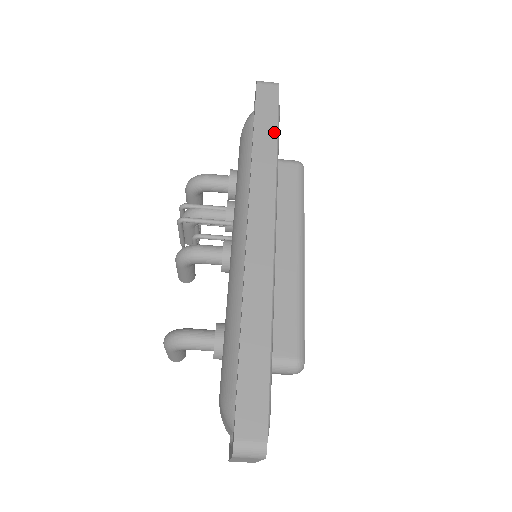
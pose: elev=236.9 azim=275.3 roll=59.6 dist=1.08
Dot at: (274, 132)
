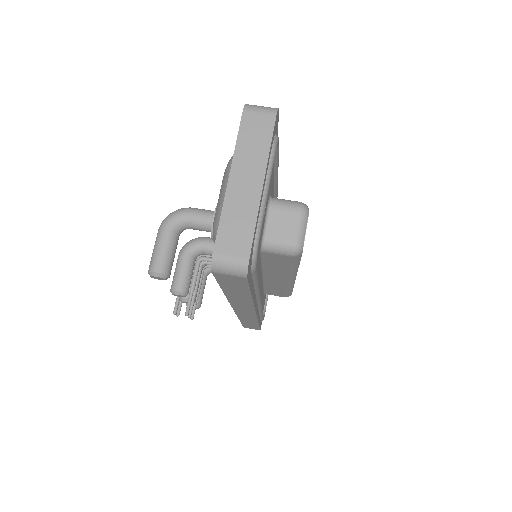
Dot at: occluded
